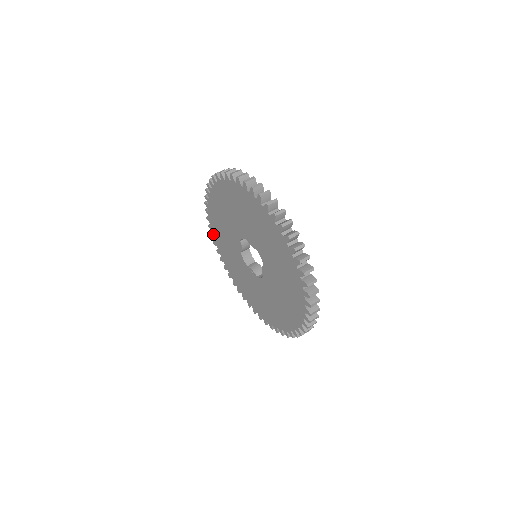
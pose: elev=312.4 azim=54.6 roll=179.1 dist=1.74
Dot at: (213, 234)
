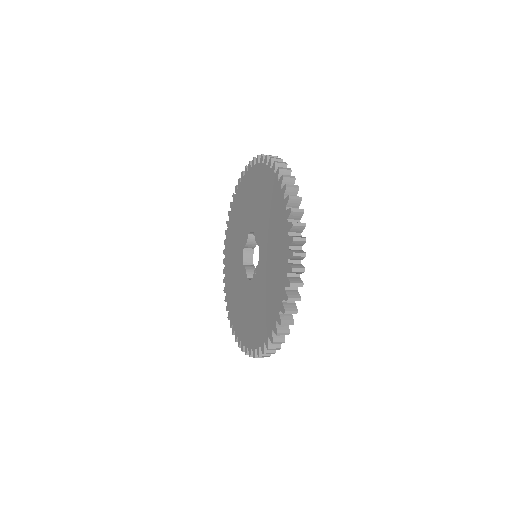
Dot at: (235, 332)
